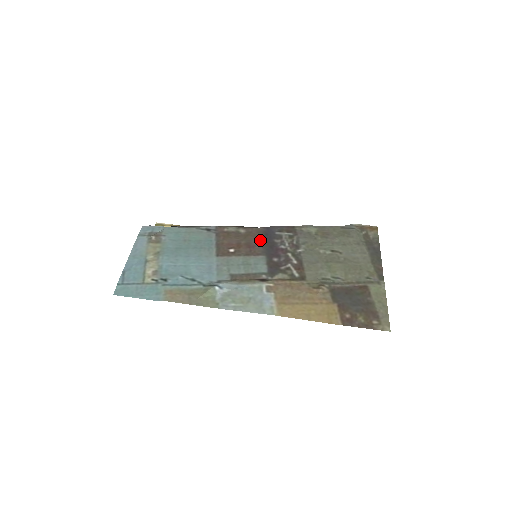
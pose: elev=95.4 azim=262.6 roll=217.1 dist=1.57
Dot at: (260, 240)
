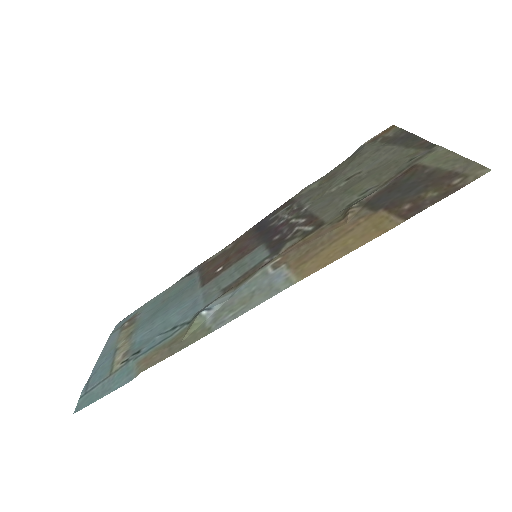
Dot at: (252, 237)
